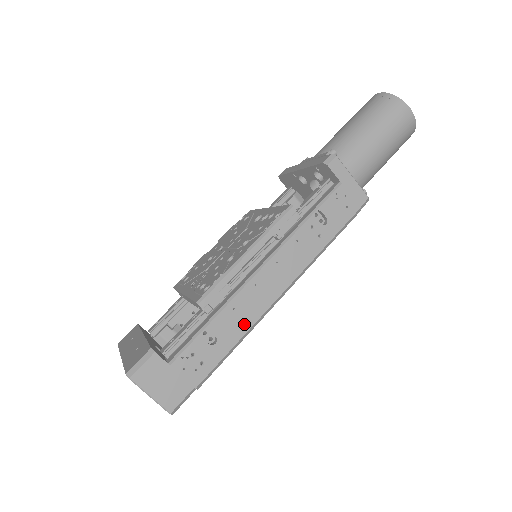
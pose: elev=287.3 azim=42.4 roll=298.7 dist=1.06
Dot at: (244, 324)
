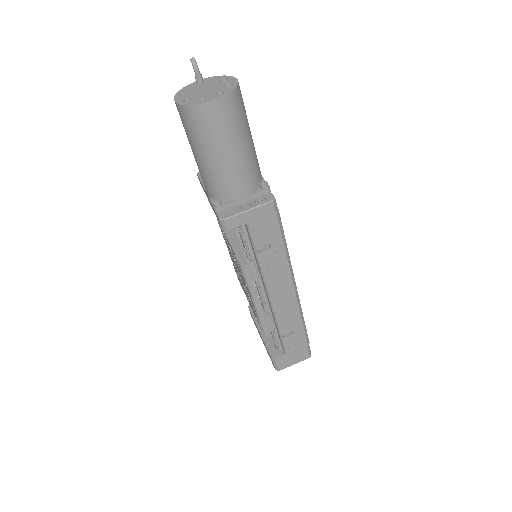
Dot at: (295, 315)
